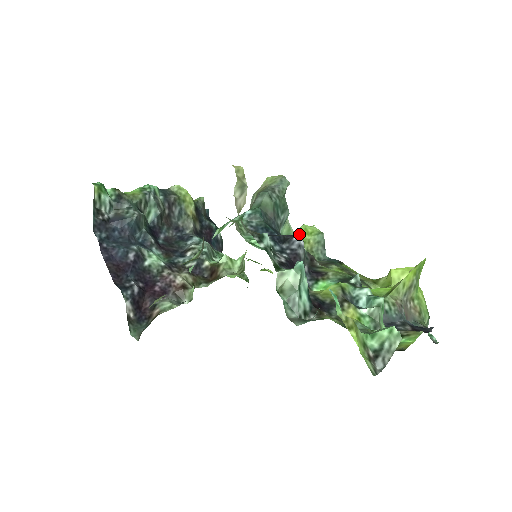
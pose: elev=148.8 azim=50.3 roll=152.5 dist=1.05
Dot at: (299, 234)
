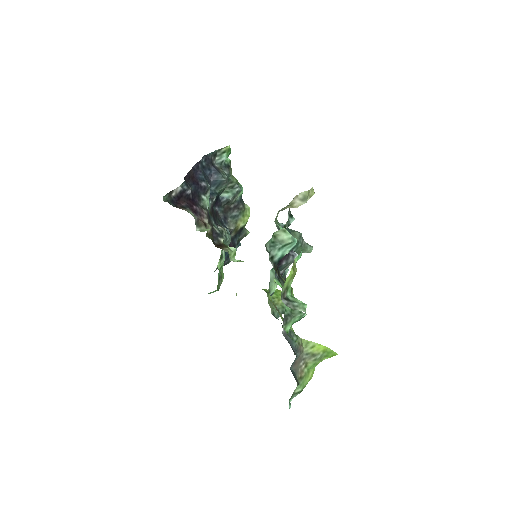
Dot at: (279, 292)
